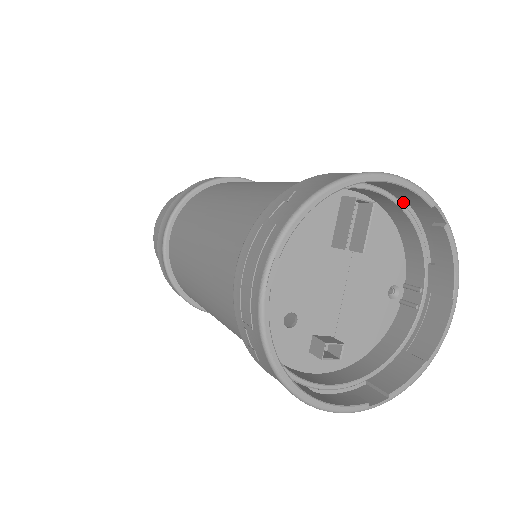
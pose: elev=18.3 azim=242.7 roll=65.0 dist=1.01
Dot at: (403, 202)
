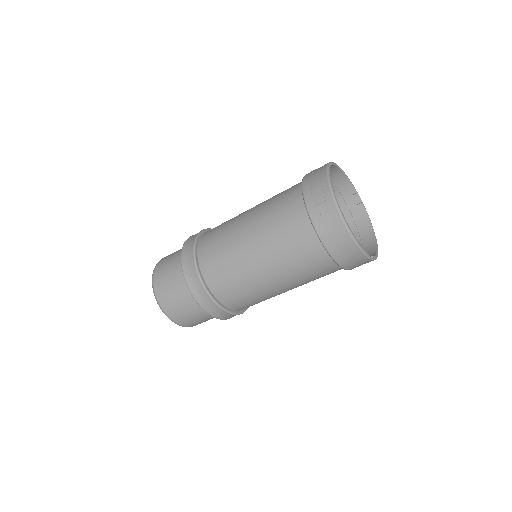
Dot at: (343, 197)
